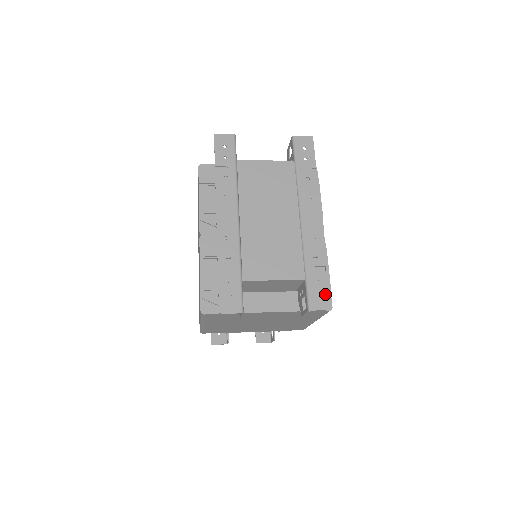
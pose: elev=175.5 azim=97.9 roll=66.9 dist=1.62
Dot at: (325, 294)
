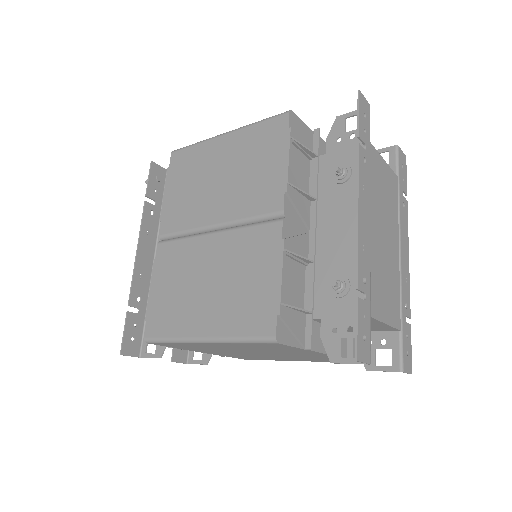
Dot at: (410, 353)
